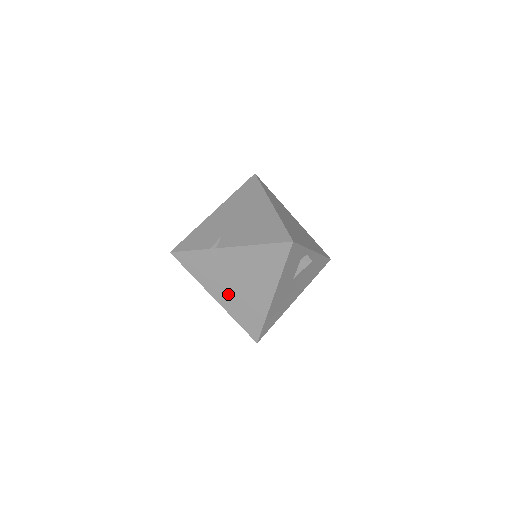
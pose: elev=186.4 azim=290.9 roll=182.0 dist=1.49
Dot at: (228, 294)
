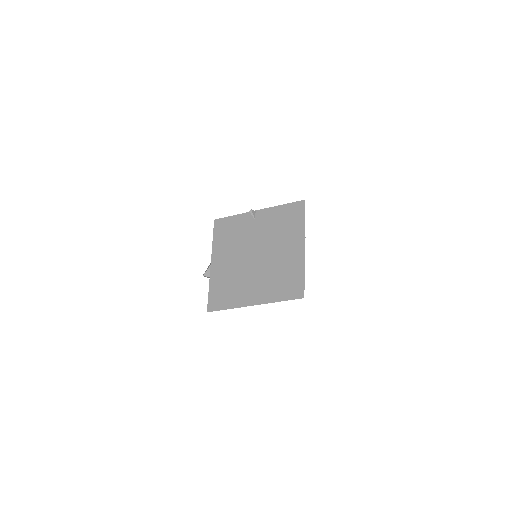
Dot at: (270, 252)
